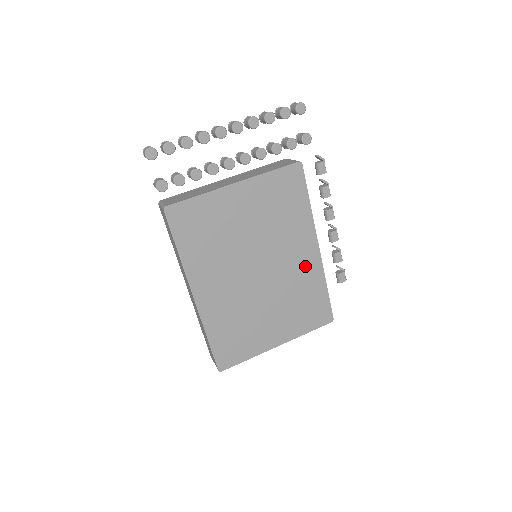
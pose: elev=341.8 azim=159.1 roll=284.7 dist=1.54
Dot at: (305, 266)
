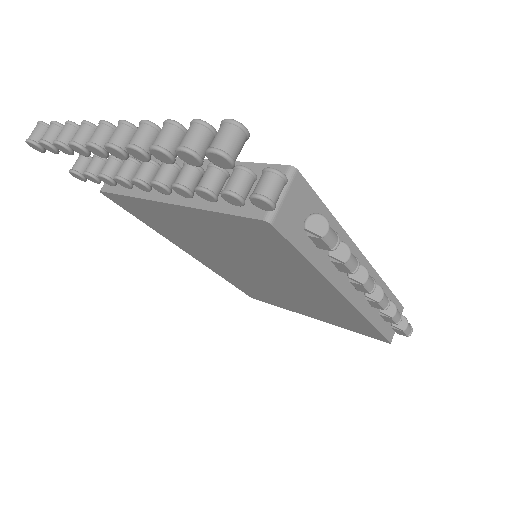
Dot at: (327, 299)
